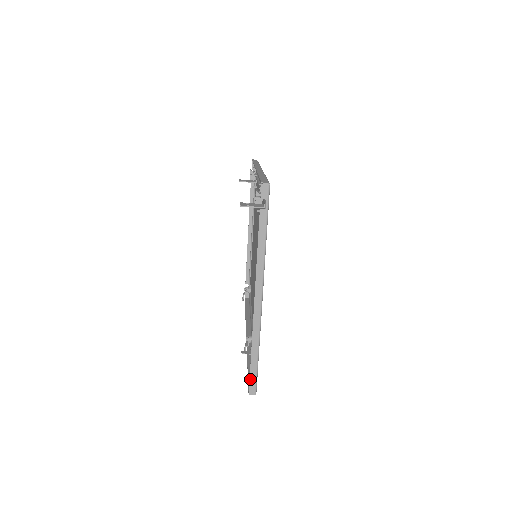
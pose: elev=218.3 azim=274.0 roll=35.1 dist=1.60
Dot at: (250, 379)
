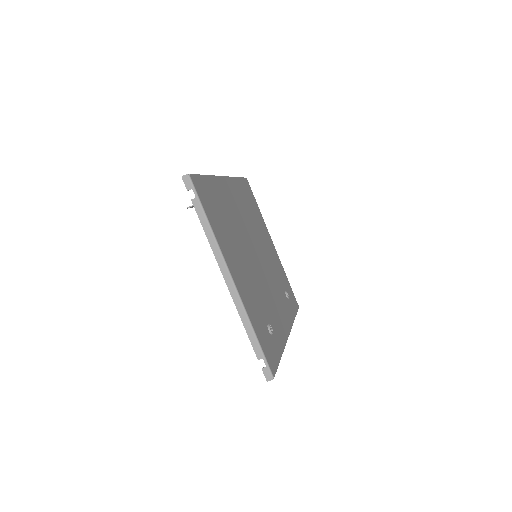
Dot at: occluded
